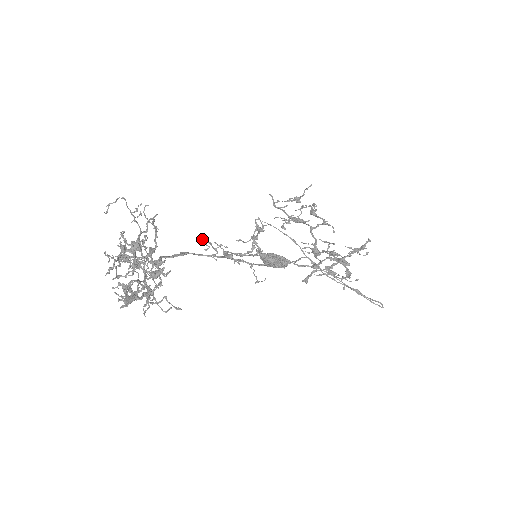
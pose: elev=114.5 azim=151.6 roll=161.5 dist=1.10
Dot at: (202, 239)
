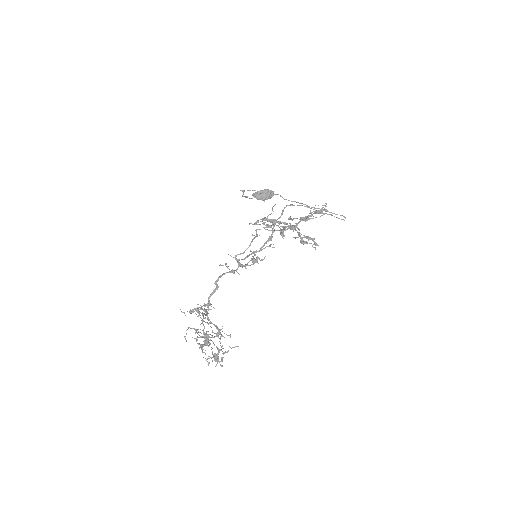
Dot at: (221, 265)
